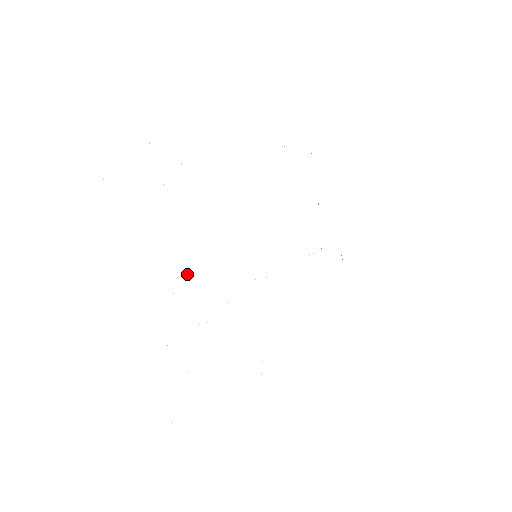
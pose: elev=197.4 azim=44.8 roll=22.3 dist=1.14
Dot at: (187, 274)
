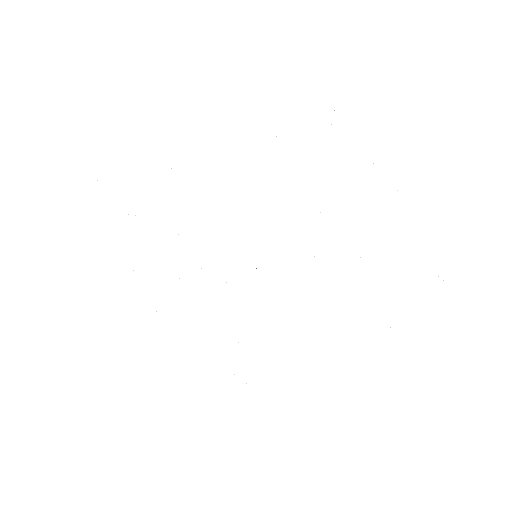
Dot at: occluded
